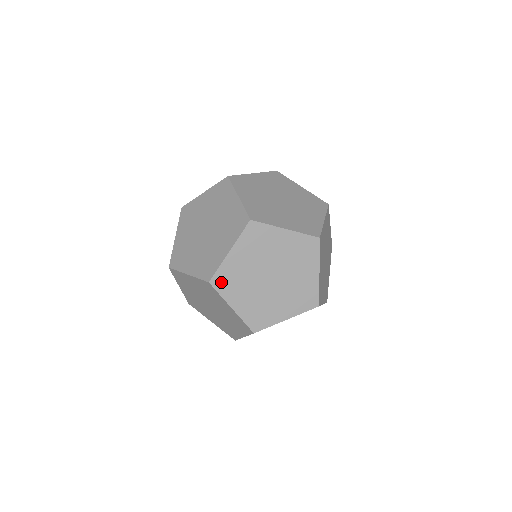
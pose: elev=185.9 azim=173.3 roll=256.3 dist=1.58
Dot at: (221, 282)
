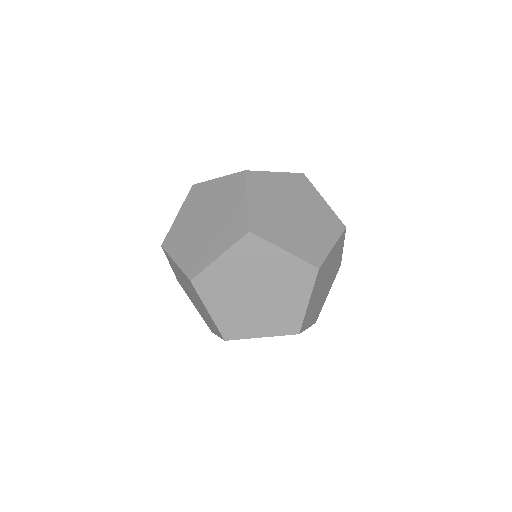
Dot at: (259, 228)
